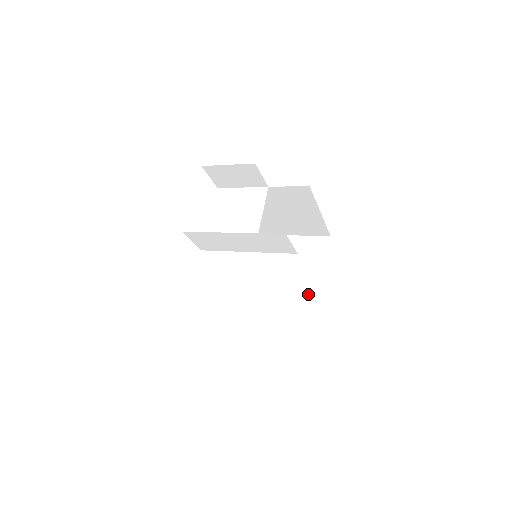
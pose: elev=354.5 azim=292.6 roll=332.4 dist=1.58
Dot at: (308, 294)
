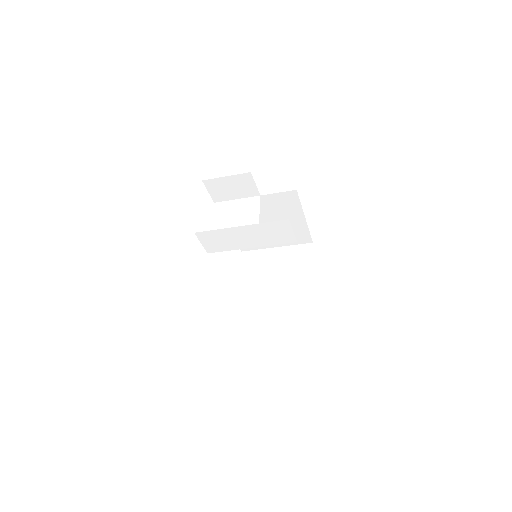
Dot at: (302, 292)
